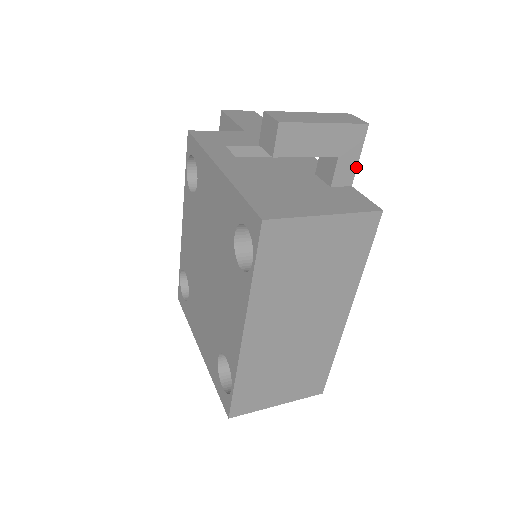
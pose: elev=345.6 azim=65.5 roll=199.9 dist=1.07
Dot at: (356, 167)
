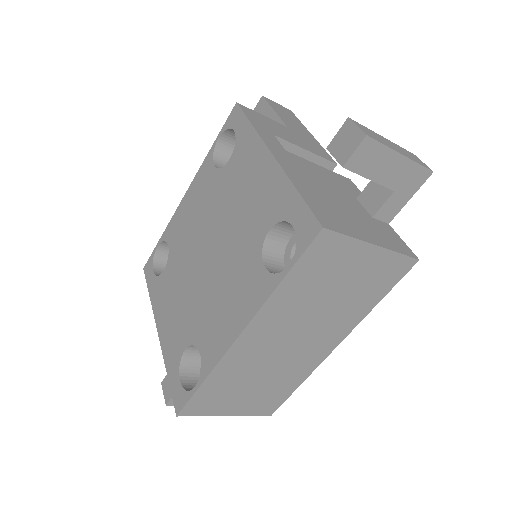
Dot at: (402, 207)
